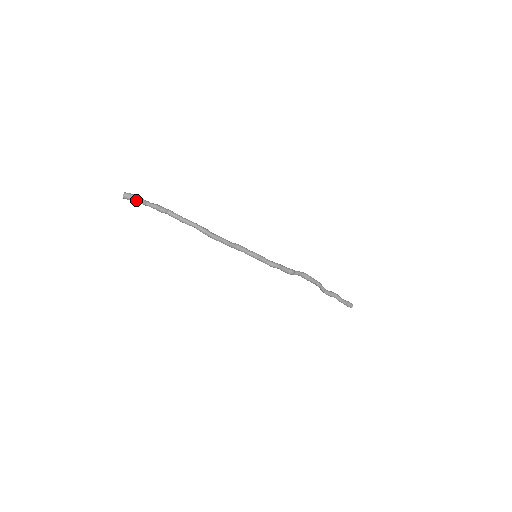
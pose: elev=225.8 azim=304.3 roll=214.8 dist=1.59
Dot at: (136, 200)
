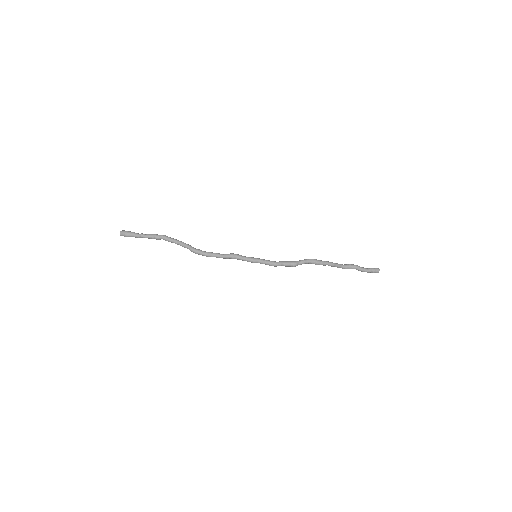
Dot at: (131, 236)
